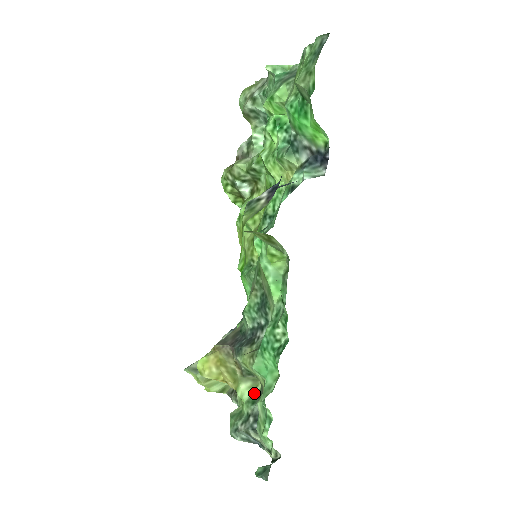
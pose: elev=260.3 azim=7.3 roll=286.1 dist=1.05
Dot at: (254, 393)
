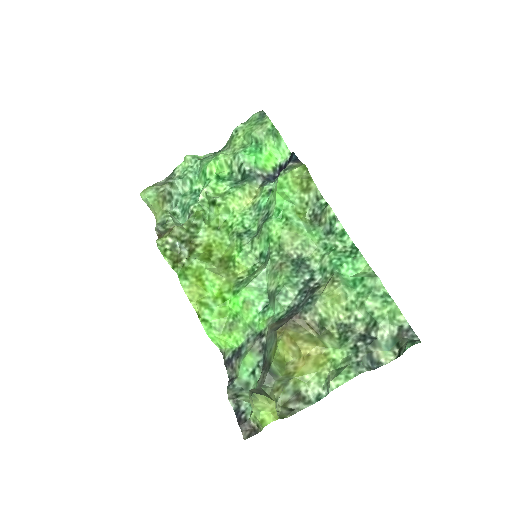
Dot at: (337, 338)
